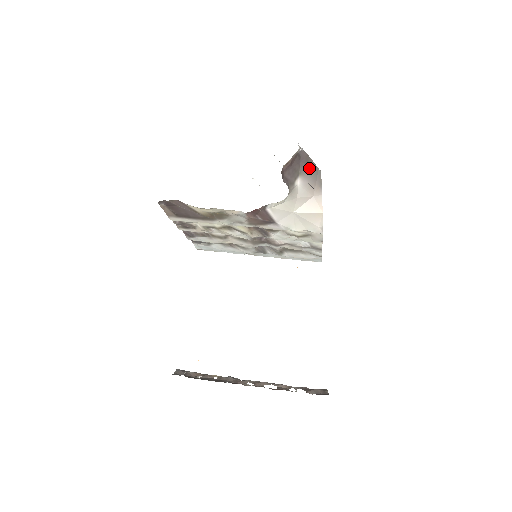
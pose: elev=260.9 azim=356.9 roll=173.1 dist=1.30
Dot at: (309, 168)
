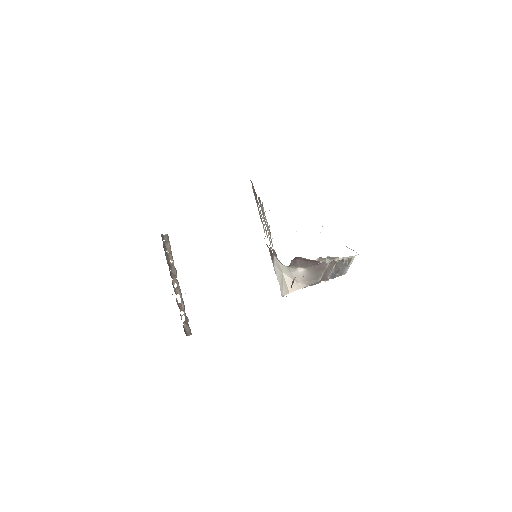
Dot at: (315, 273)
